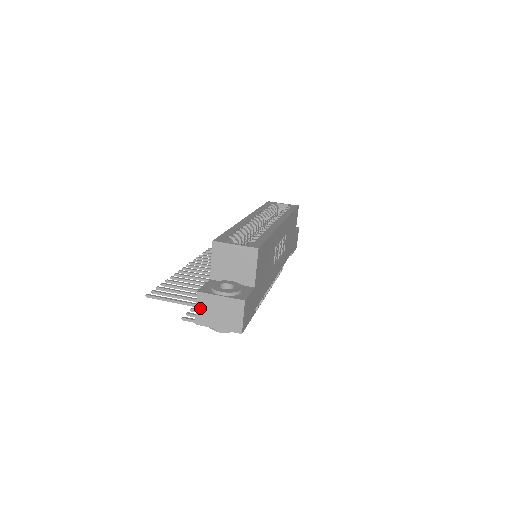
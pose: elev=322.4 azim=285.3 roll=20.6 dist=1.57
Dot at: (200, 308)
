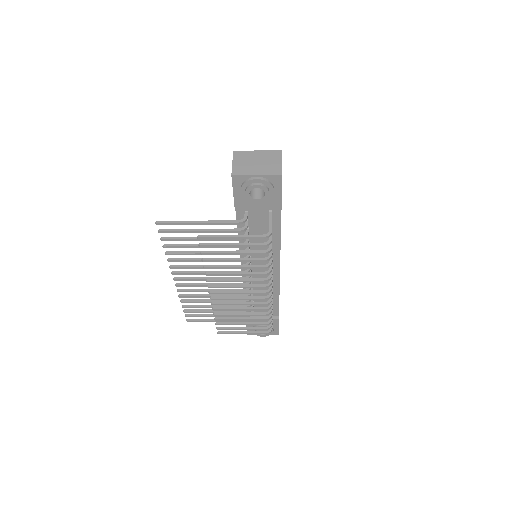
Dot at: (237, 162)
